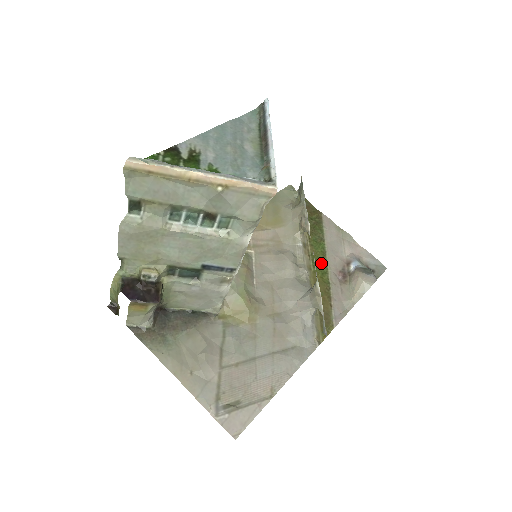
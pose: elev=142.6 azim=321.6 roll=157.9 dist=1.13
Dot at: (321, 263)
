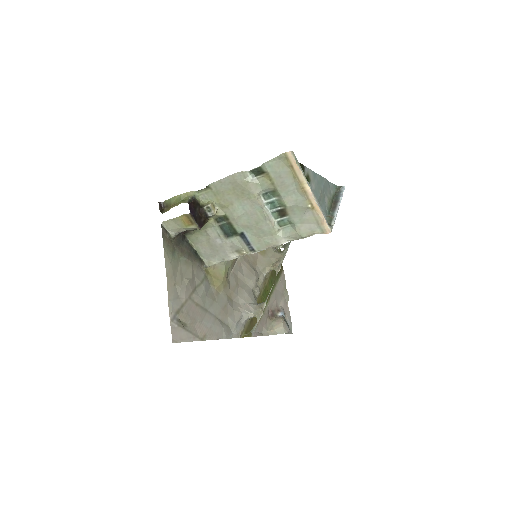
Dot at: (267, 296)
